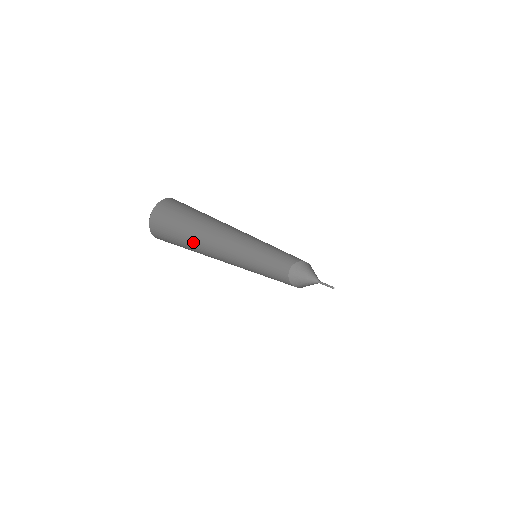
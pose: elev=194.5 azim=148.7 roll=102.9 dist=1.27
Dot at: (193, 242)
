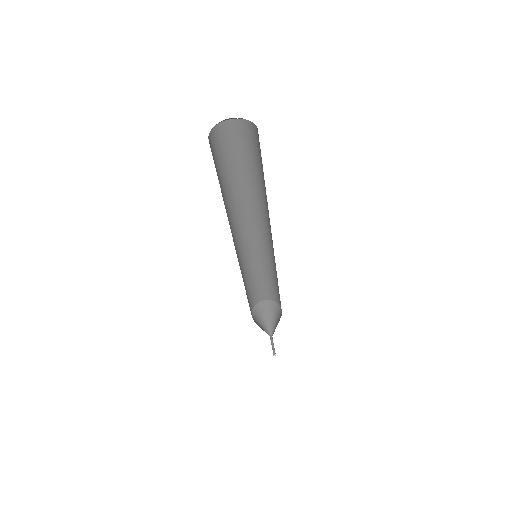
Dot at: occluded
